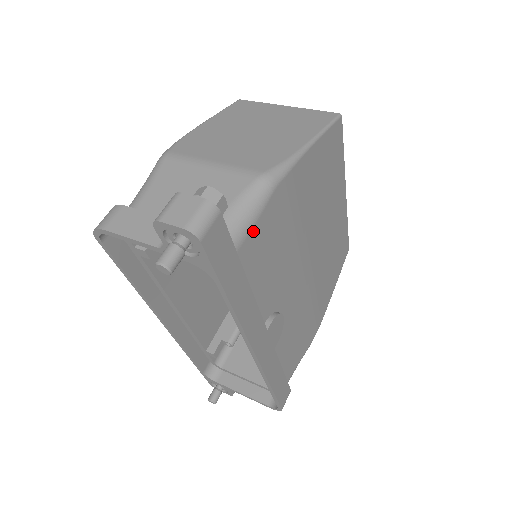
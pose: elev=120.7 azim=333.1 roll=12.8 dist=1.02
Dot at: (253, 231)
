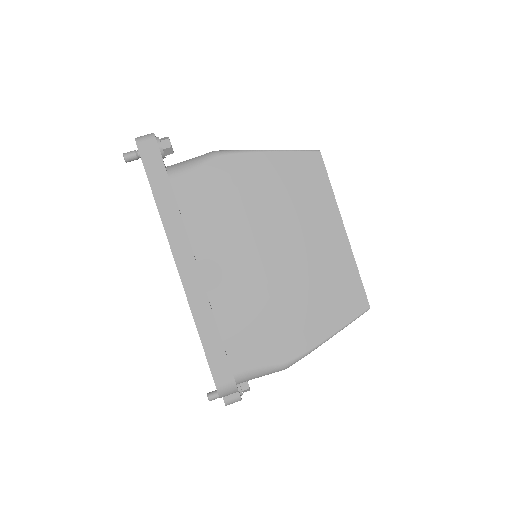
Dot at: (191, 173)
